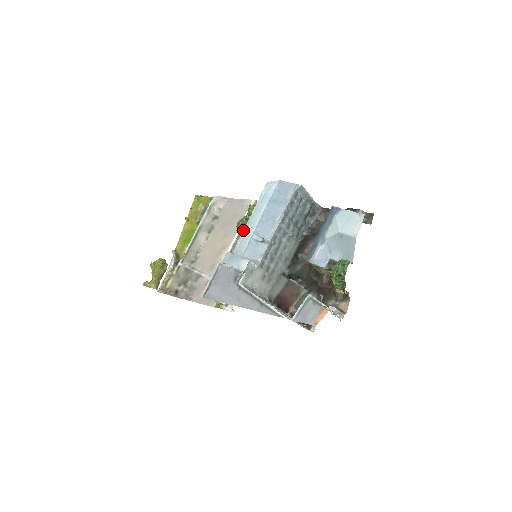
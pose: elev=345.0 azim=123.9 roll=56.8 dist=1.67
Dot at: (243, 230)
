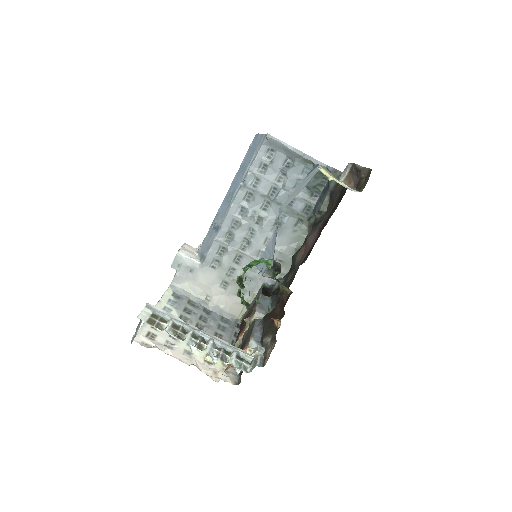
Dot at: occluded
